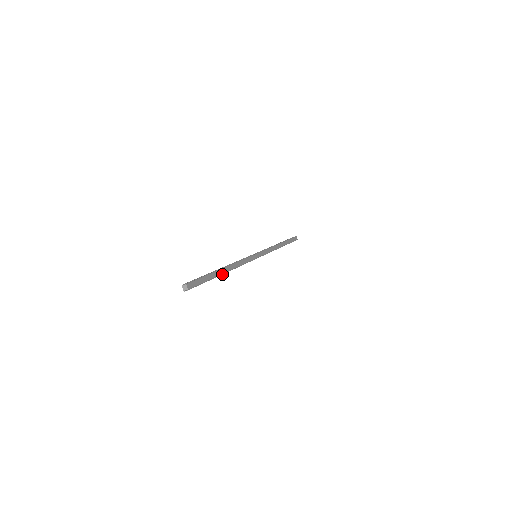
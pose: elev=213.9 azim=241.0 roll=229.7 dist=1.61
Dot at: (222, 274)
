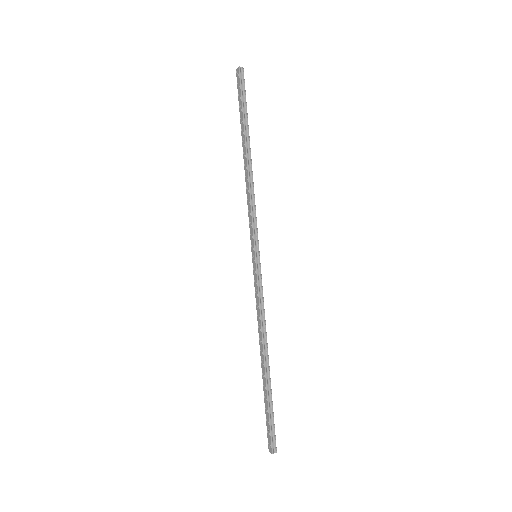
Dot at: (266, 370)
